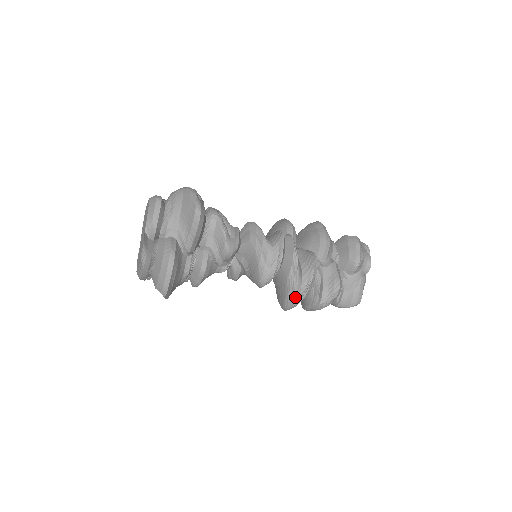
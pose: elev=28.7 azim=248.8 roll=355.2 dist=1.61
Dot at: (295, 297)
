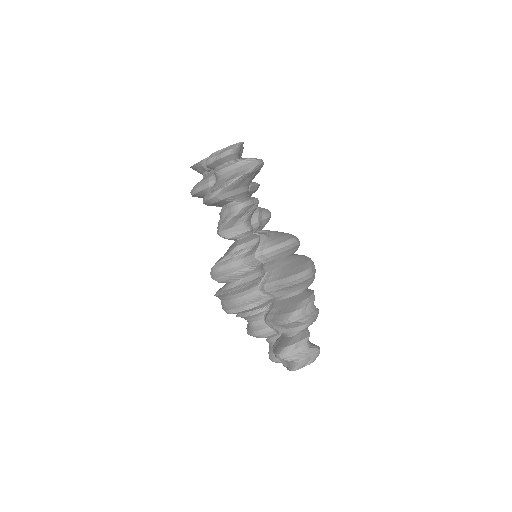
Dot at: (314, 266)
